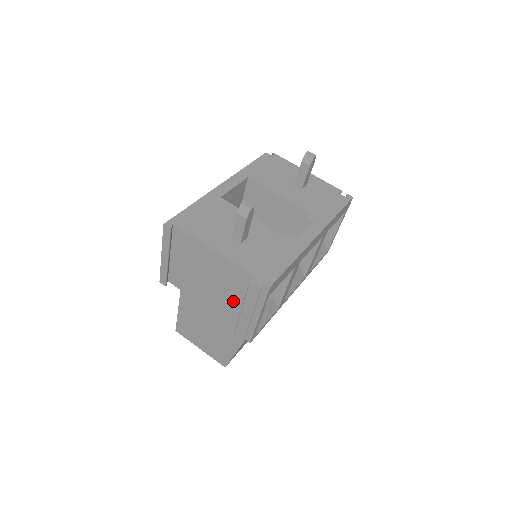
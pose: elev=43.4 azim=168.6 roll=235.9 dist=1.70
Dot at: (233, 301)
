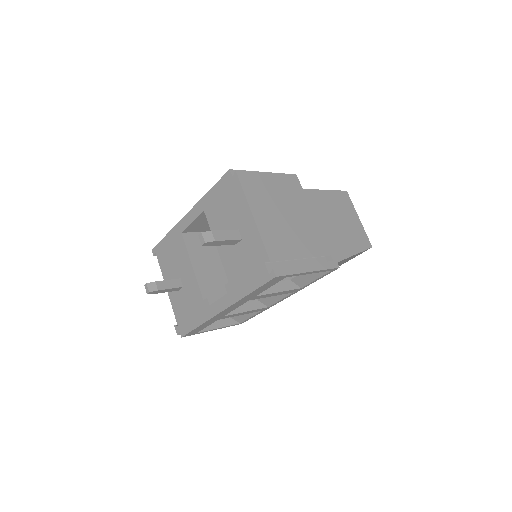
Dot at: occluded
